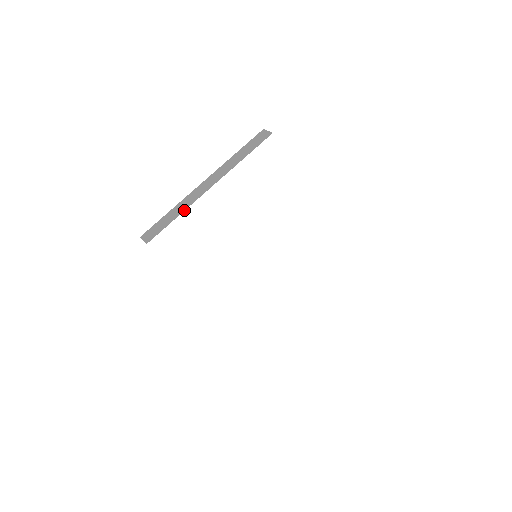
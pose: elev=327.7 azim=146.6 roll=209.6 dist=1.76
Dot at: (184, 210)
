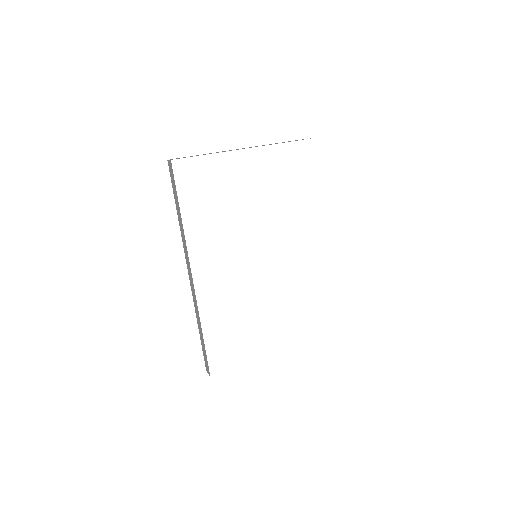
Dot at: occluded
